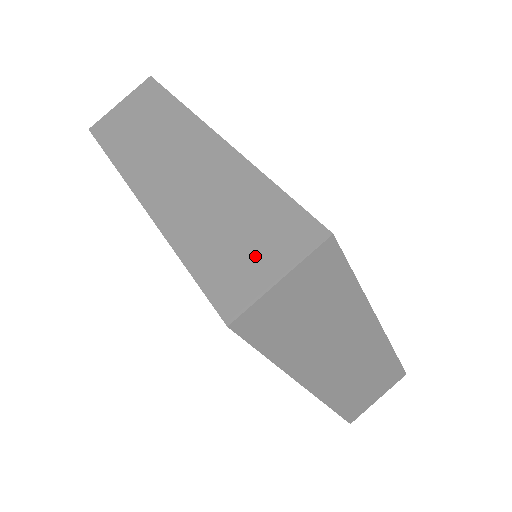
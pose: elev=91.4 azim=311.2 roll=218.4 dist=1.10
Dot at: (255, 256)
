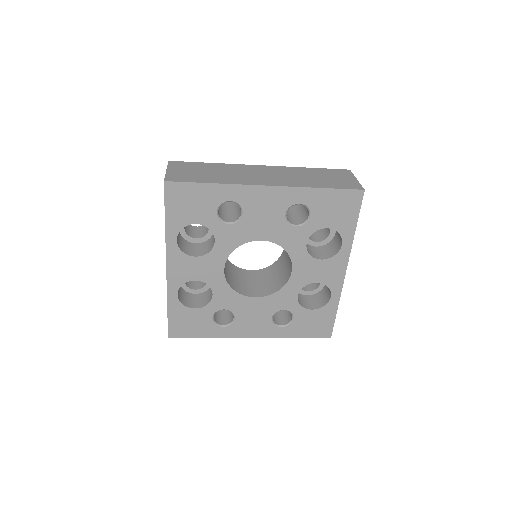
Dot at: (341, 179)
